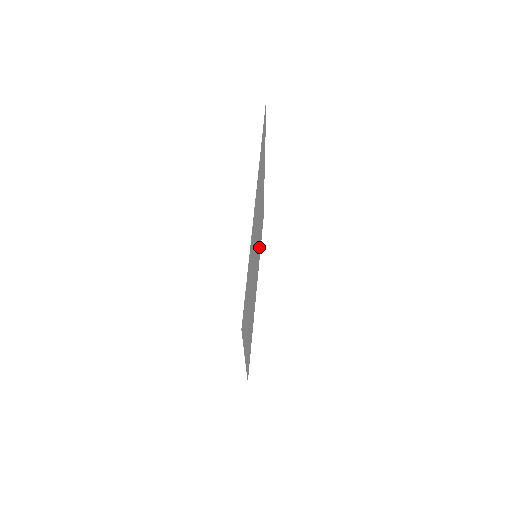
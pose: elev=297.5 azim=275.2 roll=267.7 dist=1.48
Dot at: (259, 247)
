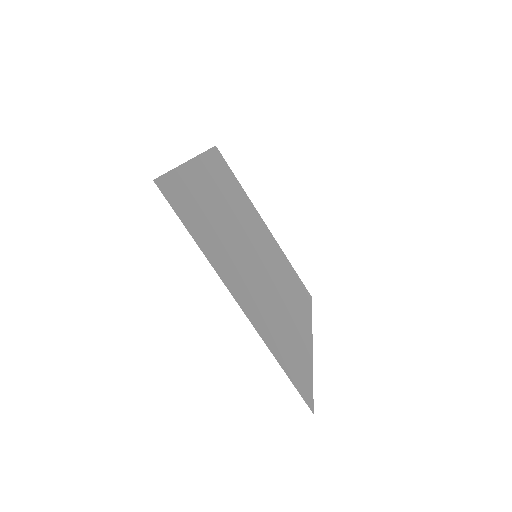
Dot at: (241, 202)
